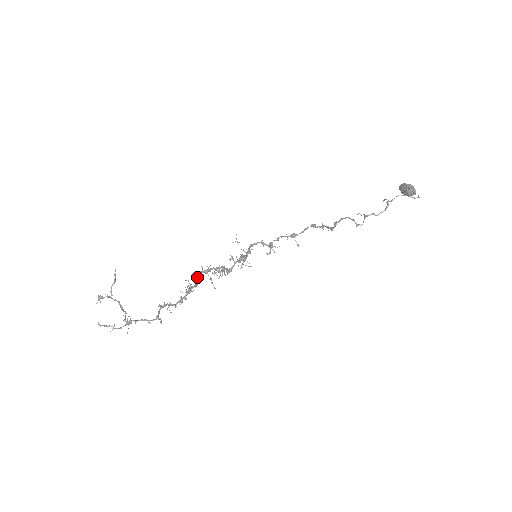
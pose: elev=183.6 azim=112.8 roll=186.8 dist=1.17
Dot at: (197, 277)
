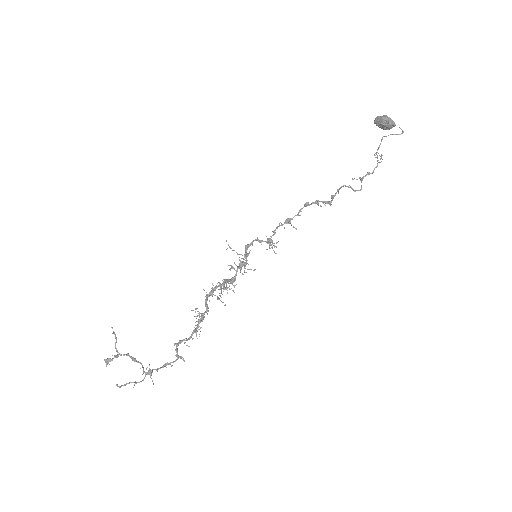
Dot at: occluded
